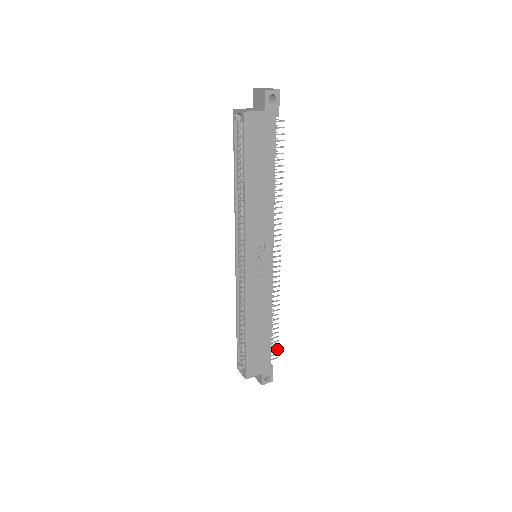
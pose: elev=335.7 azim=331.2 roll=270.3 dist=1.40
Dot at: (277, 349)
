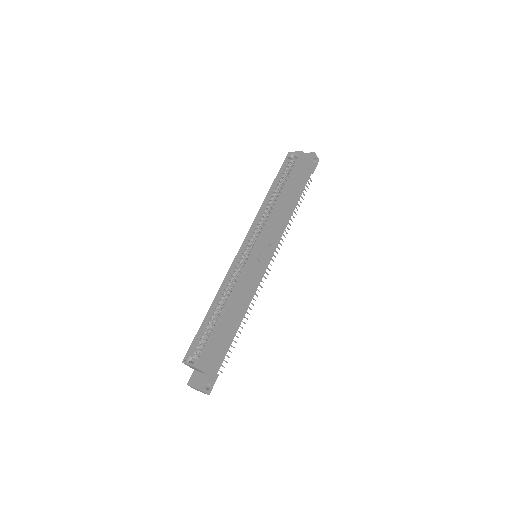
Dot at: occluded
